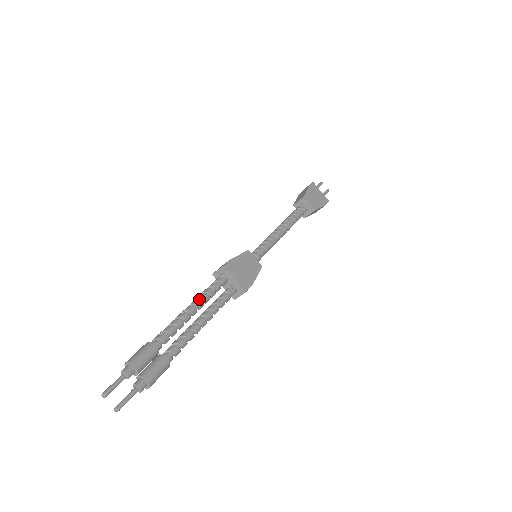
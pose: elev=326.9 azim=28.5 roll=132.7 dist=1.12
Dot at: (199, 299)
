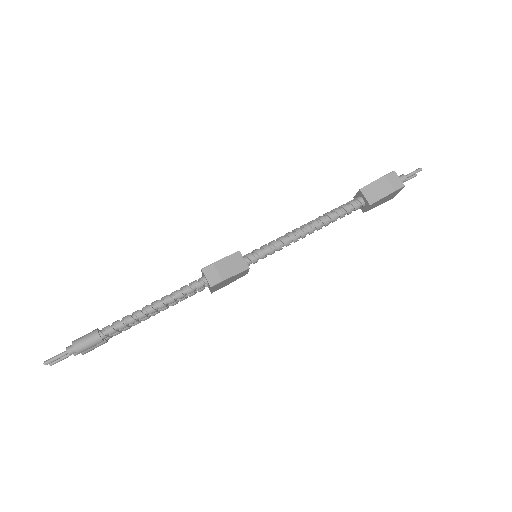
Dot at: (167, 303)
